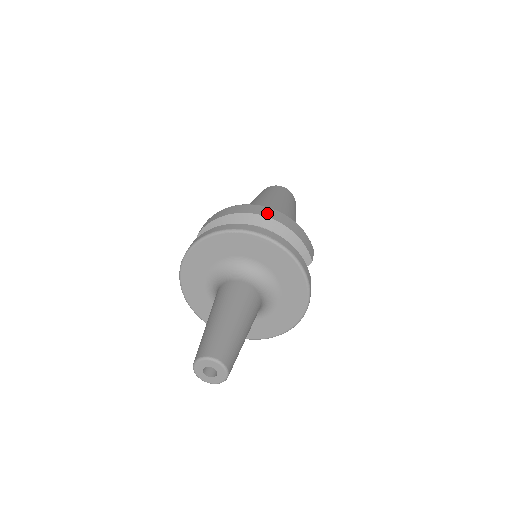
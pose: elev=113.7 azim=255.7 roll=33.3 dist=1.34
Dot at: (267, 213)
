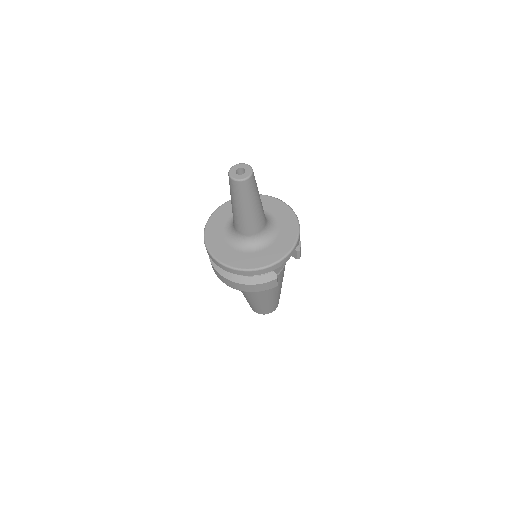
Dot at: occluded
